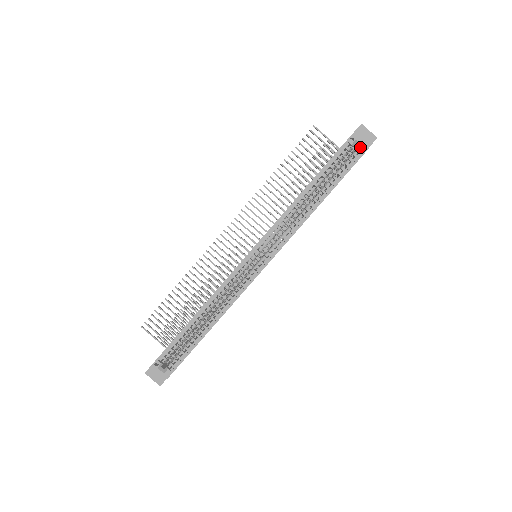
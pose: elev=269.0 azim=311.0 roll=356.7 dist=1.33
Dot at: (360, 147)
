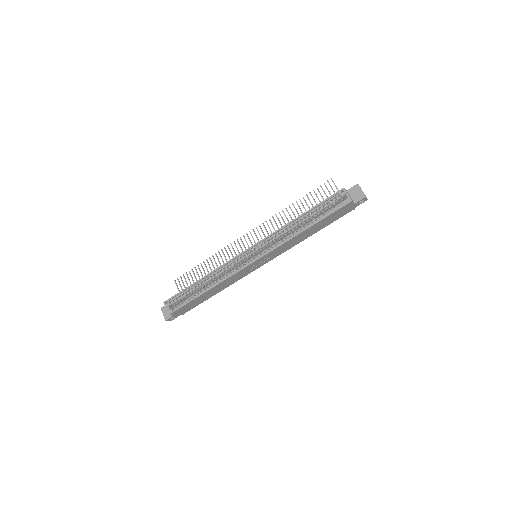
Dot at: (346, 198)
